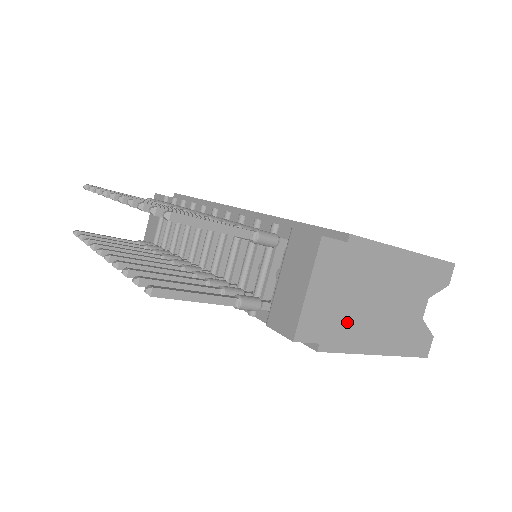
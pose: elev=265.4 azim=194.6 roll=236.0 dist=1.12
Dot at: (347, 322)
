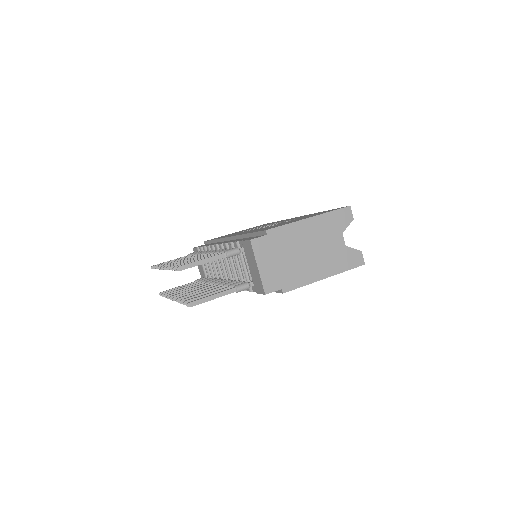
Dot at: (293, 271)
